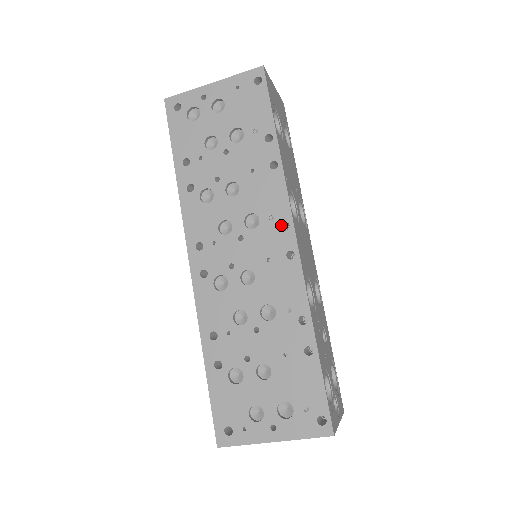
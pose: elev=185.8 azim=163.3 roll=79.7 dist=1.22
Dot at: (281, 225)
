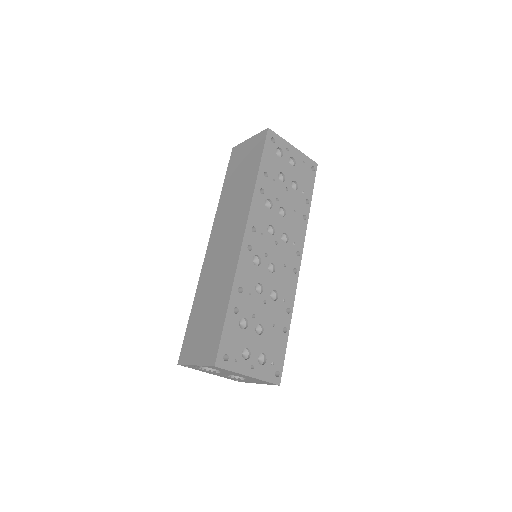
Dot at: (296, 251)
